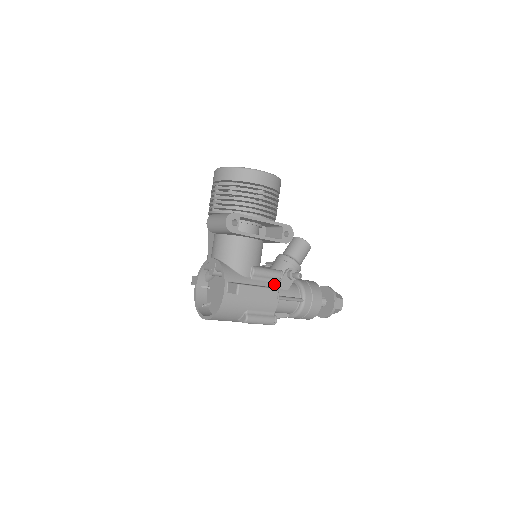
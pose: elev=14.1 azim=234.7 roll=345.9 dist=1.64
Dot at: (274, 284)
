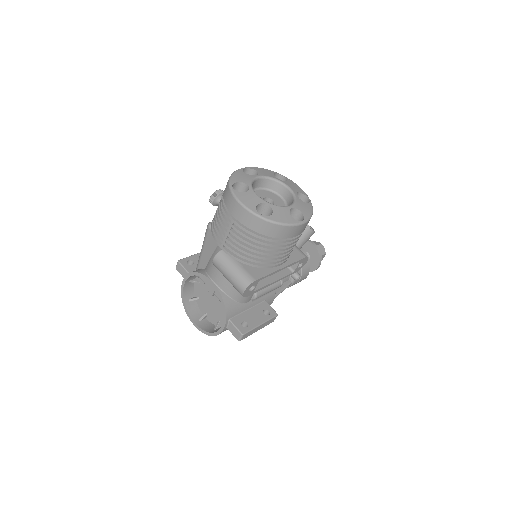
Dot at: (271, 294)
